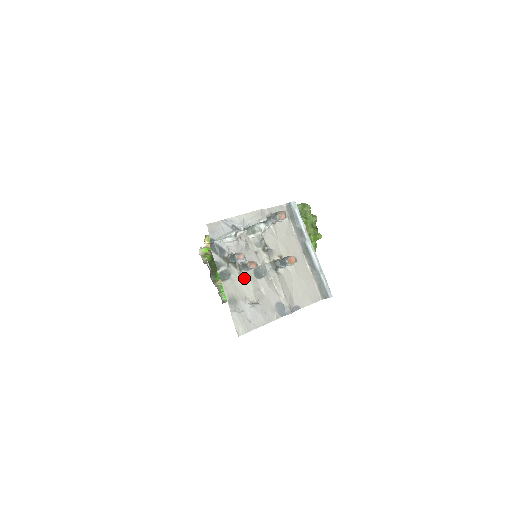
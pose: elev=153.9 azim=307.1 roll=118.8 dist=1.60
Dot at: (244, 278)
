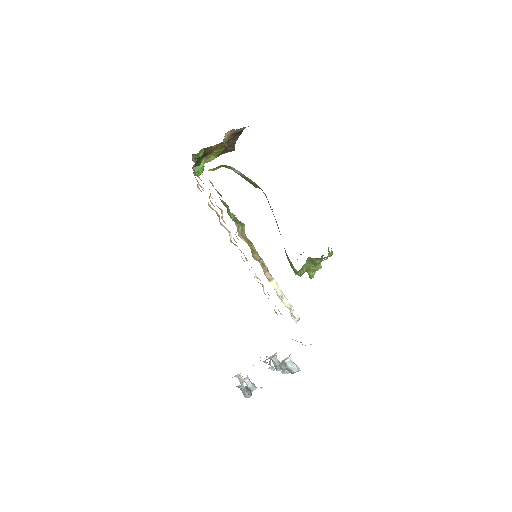
Dot at: occluded
